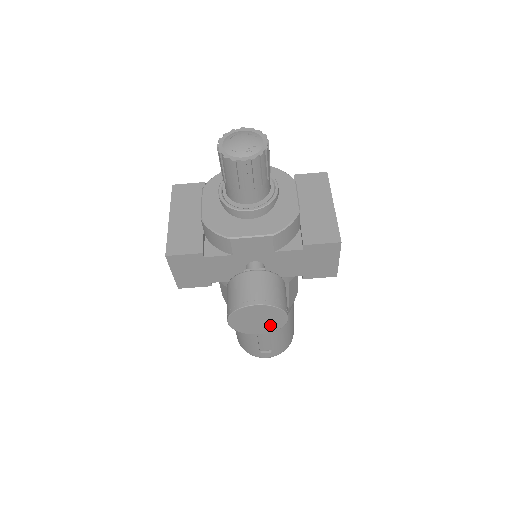
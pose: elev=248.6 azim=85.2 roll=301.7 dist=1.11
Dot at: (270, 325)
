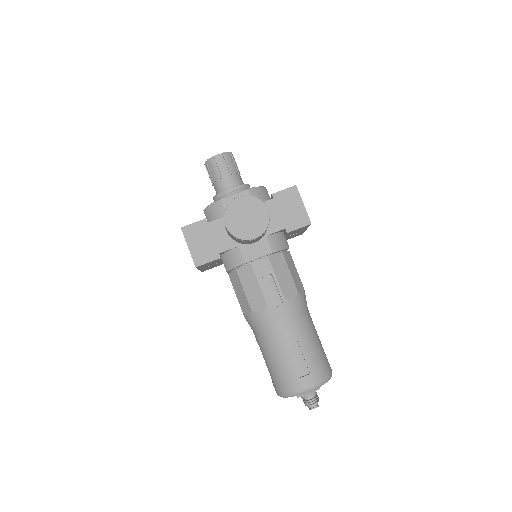
Dot at: (258, 223)
